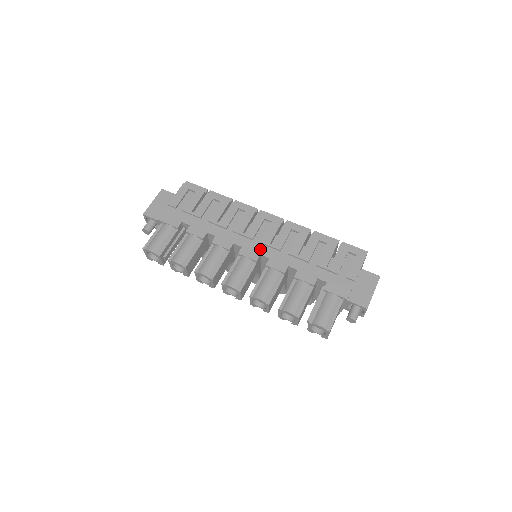
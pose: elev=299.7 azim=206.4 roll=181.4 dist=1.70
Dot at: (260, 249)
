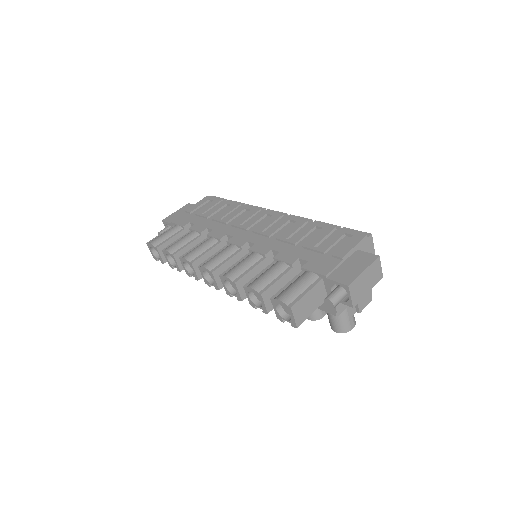
Dot at: (250, 237)
